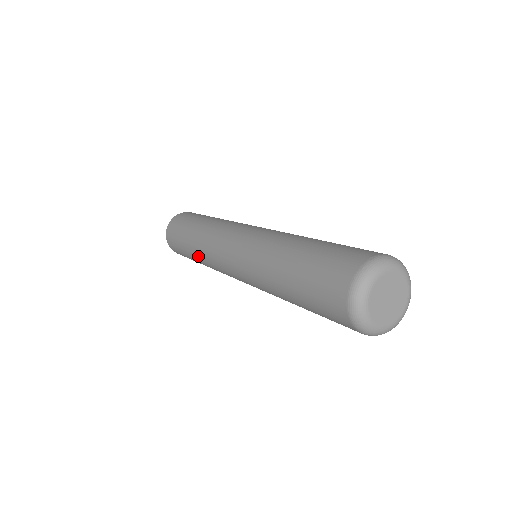
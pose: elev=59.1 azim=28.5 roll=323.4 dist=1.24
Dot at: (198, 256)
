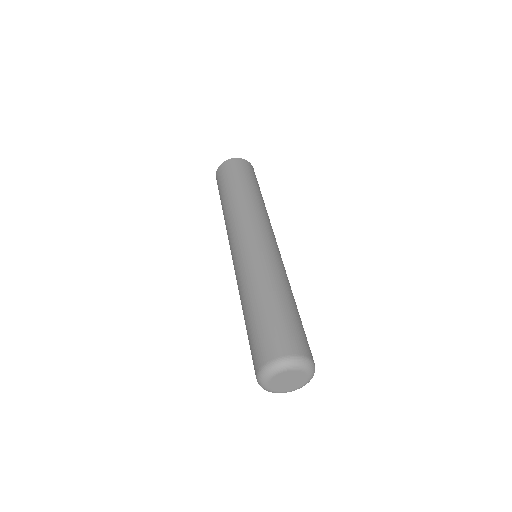
Dot at: occluded
